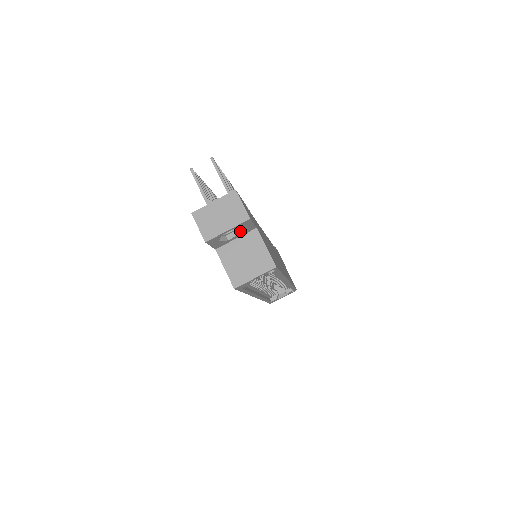
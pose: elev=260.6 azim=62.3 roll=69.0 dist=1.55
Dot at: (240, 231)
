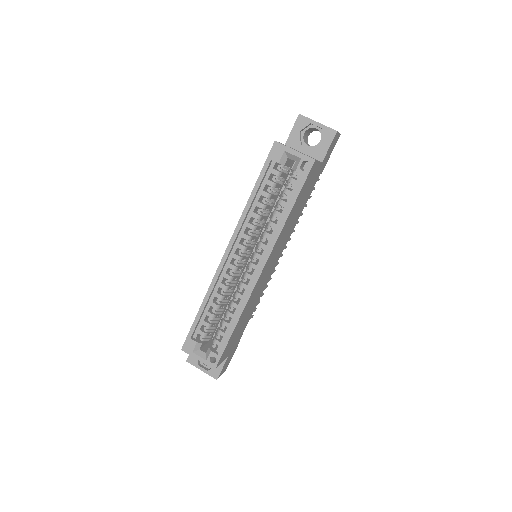
Dot at: (314, 149)
